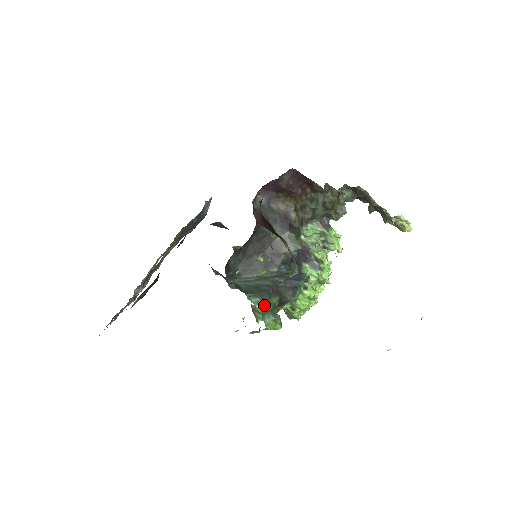
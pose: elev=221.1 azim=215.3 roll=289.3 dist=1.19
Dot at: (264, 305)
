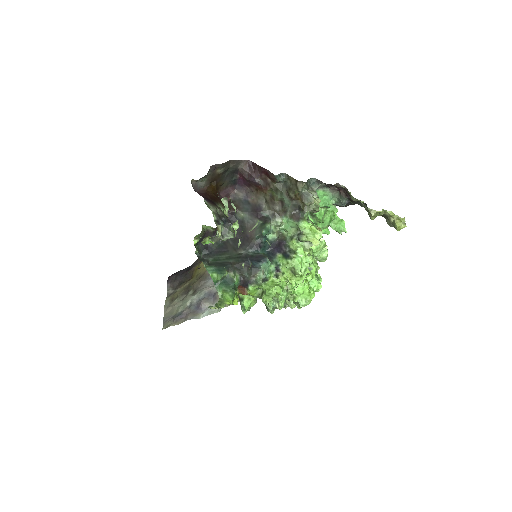
Dot at: (216, 274)
